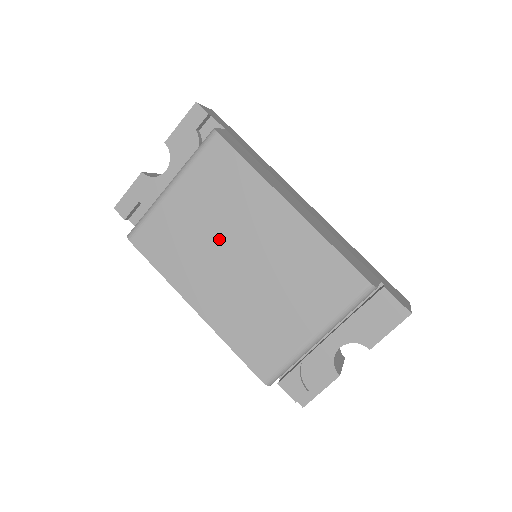
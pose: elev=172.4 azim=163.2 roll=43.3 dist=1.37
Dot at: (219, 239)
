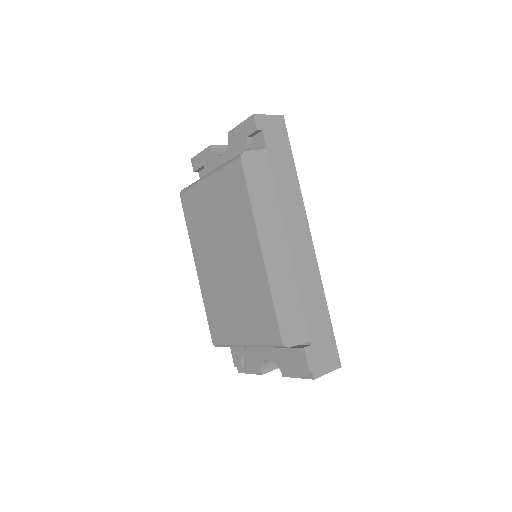
Dot at: (219, 236)
